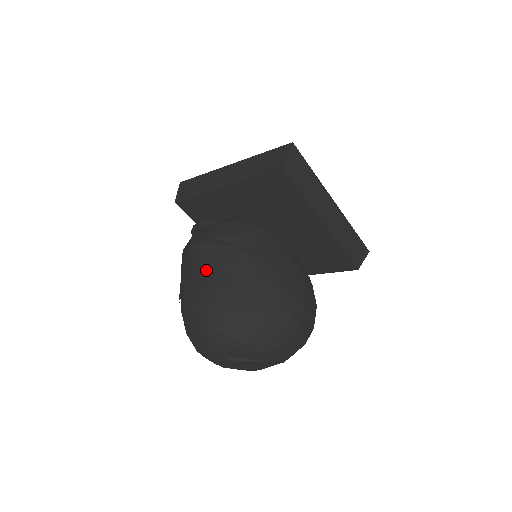
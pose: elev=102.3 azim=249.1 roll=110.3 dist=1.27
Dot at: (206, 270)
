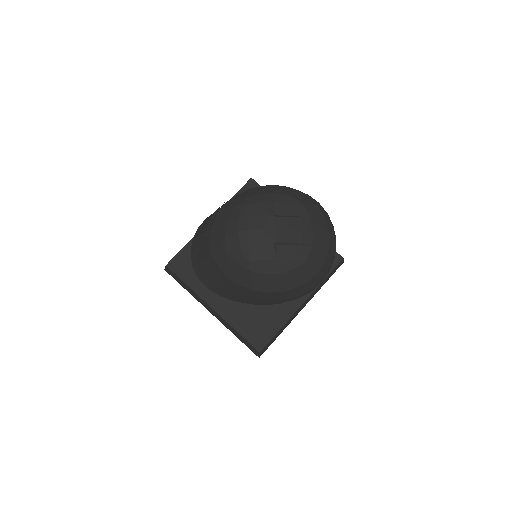
Dot at: occluded
